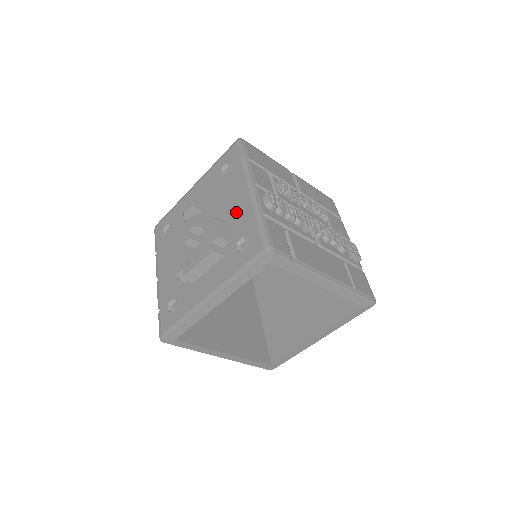
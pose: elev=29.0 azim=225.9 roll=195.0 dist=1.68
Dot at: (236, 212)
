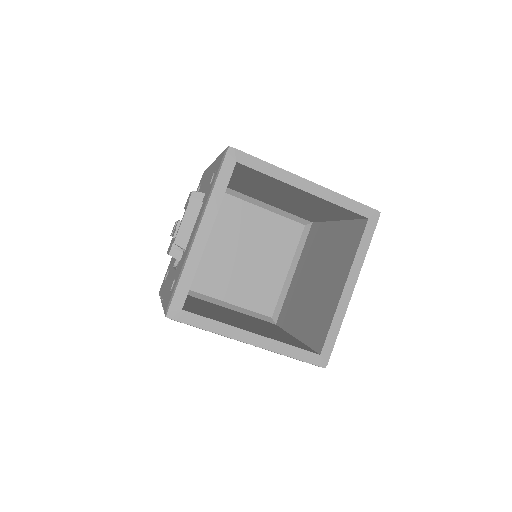
Dot at: (207, 181)
